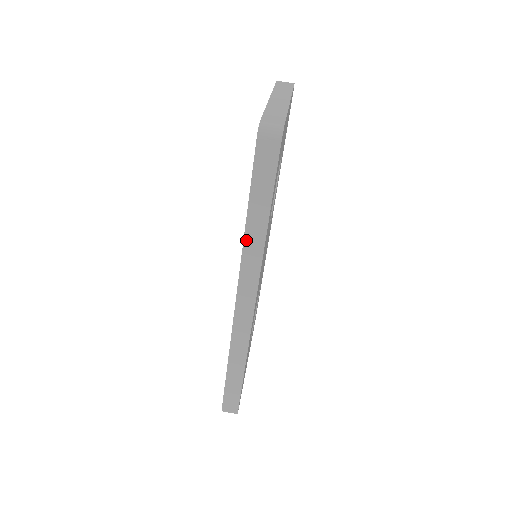
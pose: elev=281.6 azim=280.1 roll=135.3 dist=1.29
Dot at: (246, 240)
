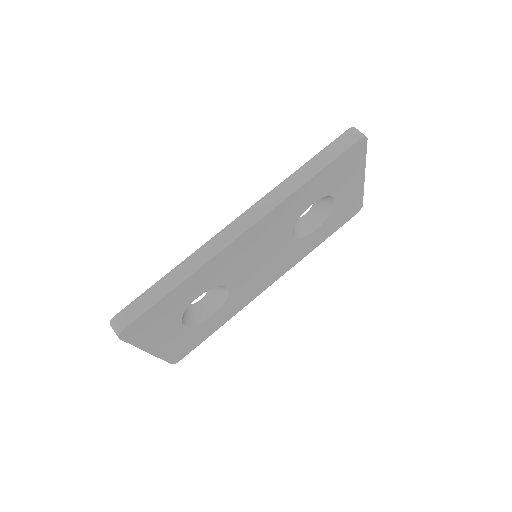
Dot at: (288, 179)
